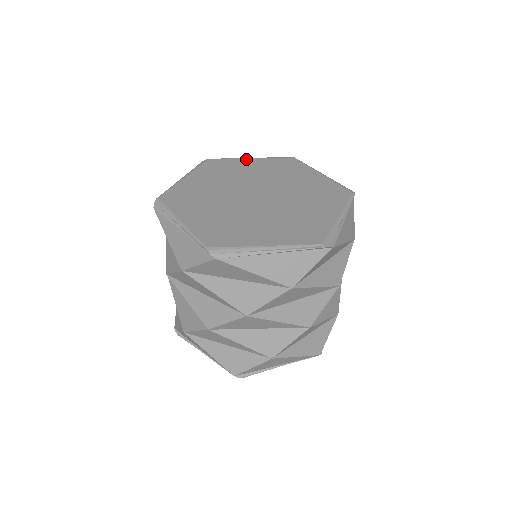
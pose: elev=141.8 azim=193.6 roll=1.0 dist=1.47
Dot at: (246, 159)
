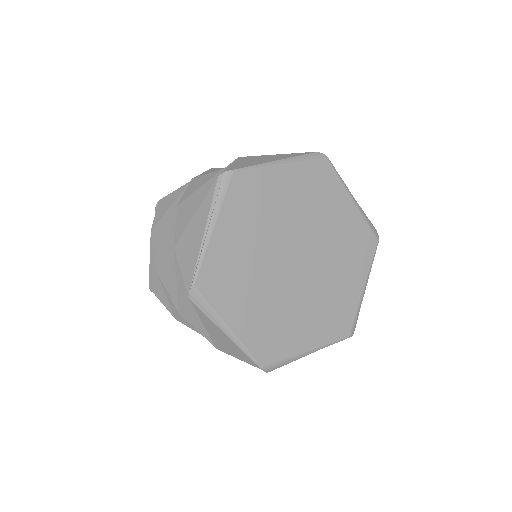
Dot at: (349, 199)
